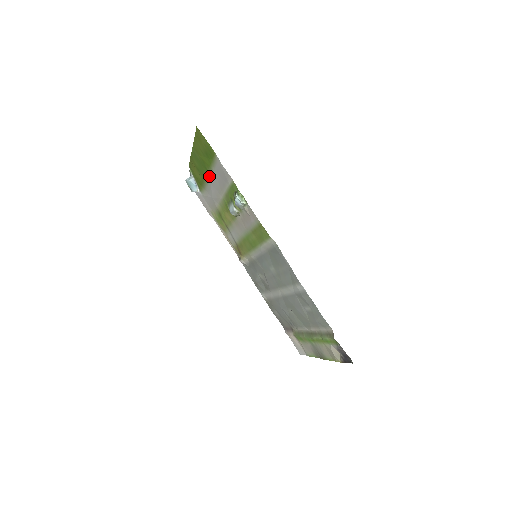
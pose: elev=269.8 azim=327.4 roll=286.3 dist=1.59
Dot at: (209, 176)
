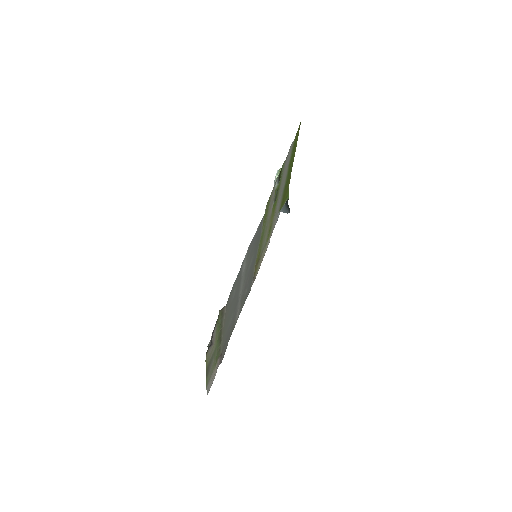
Dot at: occluded
